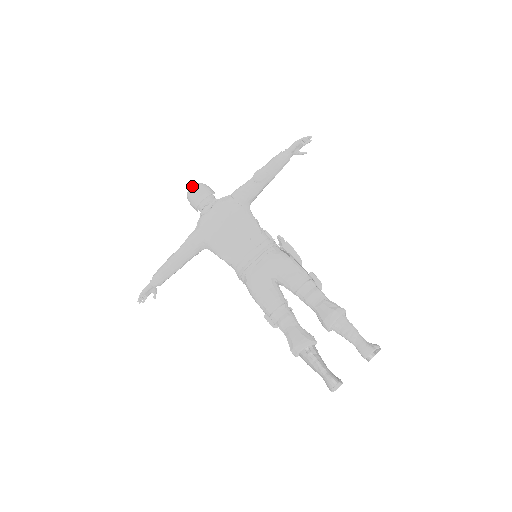
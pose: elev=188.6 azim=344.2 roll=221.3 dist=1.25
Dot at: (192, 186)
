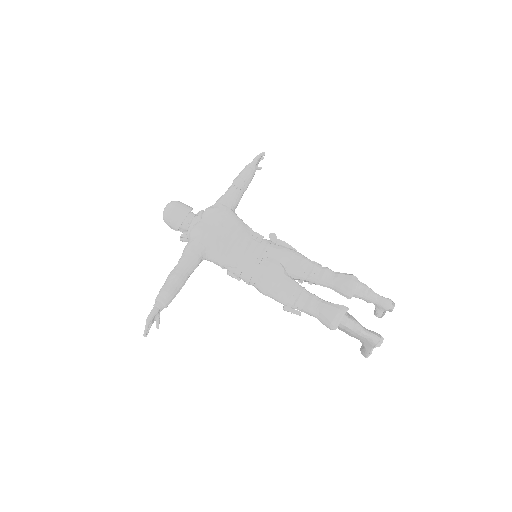
Dot at: (171, 203)
